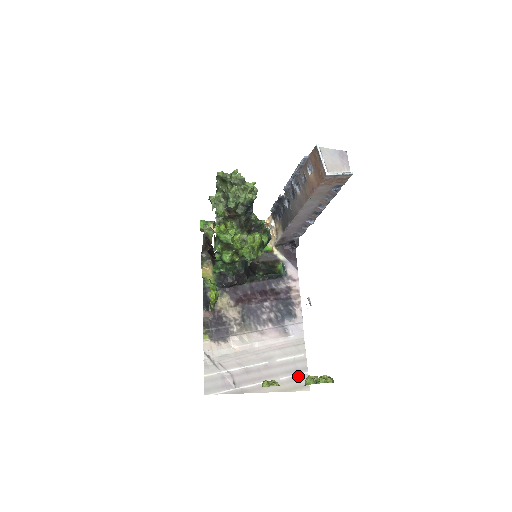
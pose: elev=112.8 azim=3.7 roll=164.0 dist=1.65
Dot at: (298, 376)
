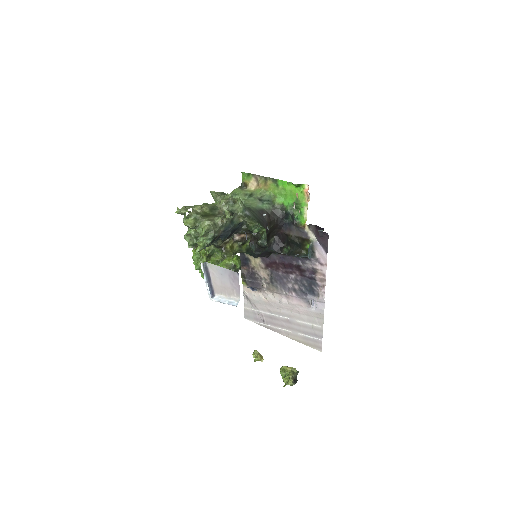
Dot at: (313, 339)
